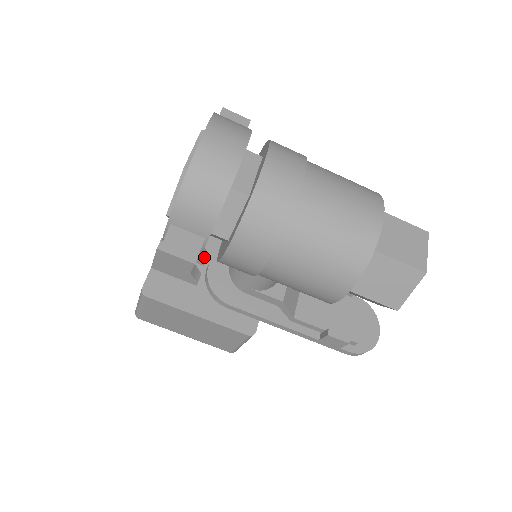
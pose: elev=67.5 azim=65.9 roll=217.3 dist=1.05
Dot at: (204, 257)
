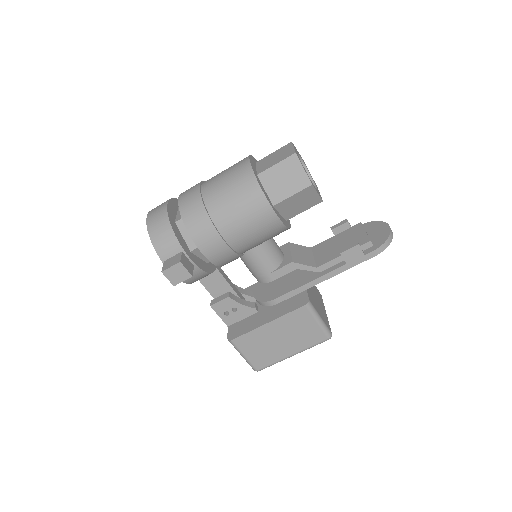
Dot at: (251, 295)
